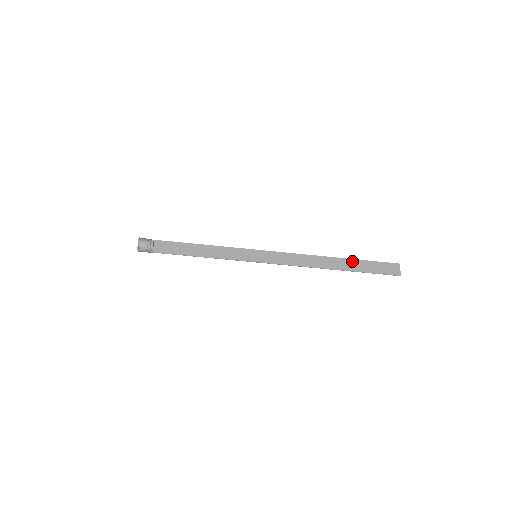
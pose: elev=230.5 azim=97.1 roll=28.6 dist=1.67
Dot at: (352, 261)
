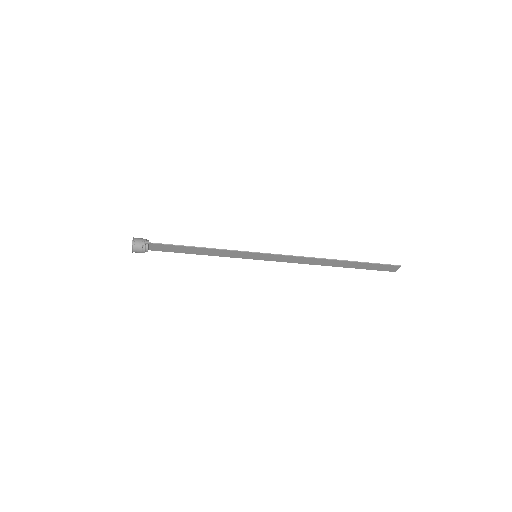
Dot at: (354, 263)
